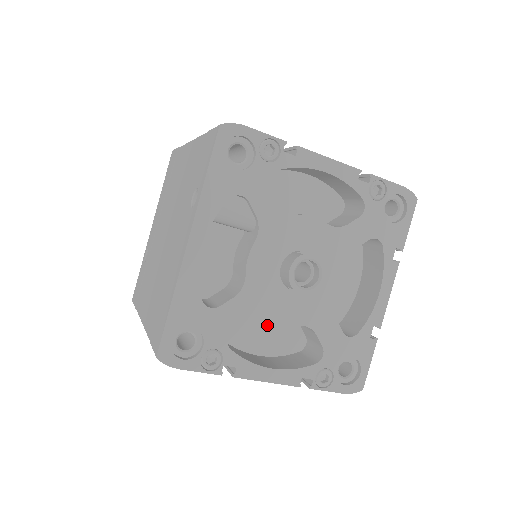
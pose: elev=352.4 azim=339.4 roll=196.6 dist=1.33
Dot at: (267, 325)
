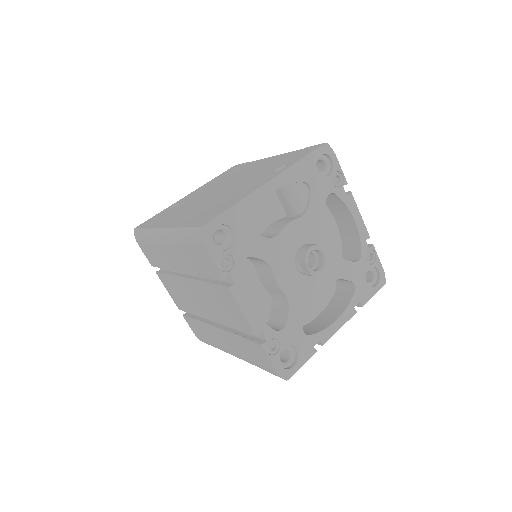
Dot at: (255, 286)
